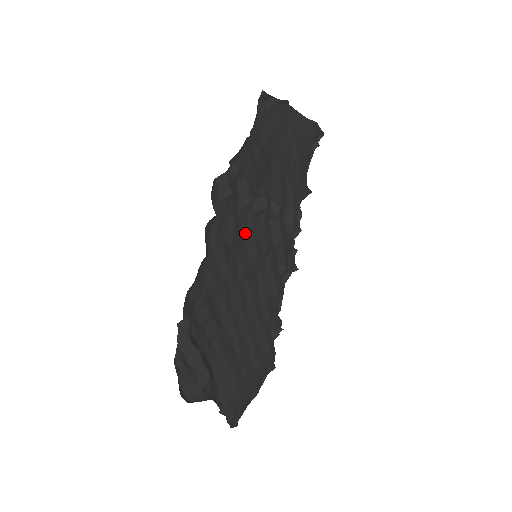
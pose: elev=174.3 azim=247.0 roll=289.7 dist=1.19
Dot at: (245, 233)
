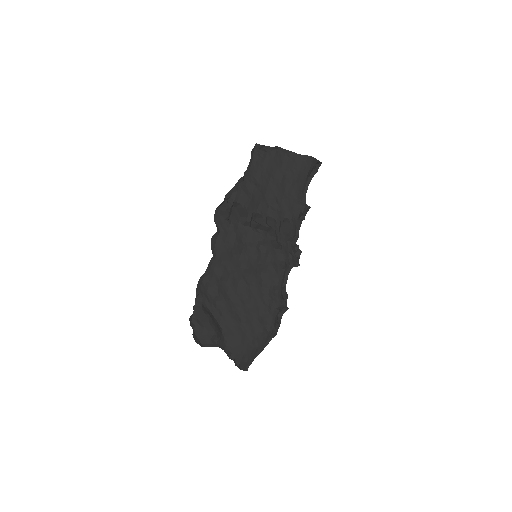
Dot at: (246, 241)
